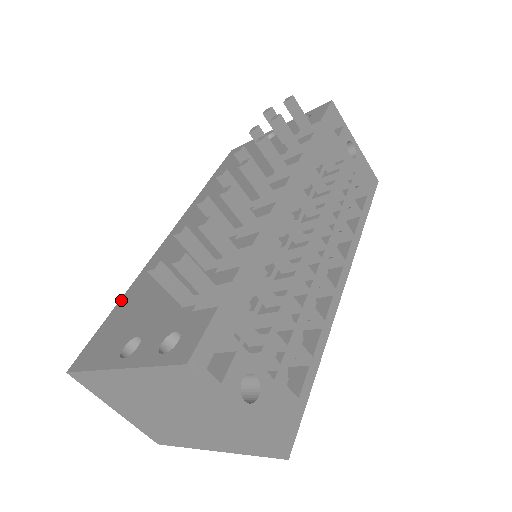
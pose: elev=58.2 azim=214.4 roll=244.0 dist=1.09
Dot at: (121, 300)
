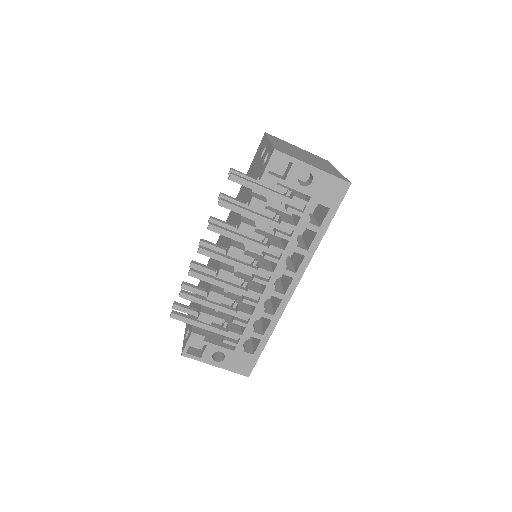
Dot at: occluded
